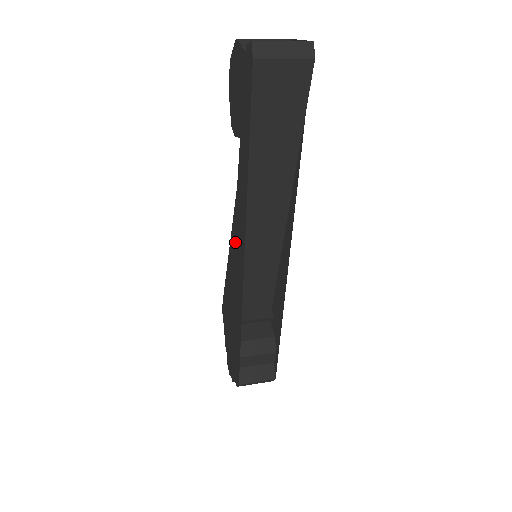
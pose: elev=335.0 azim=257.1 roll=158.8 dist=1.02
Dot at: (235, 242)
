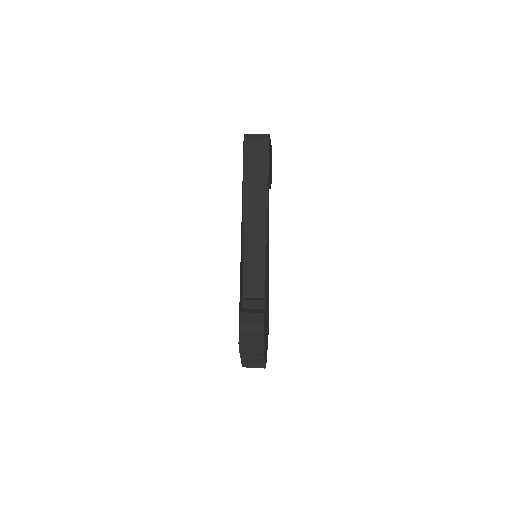
Dot at: occluded
